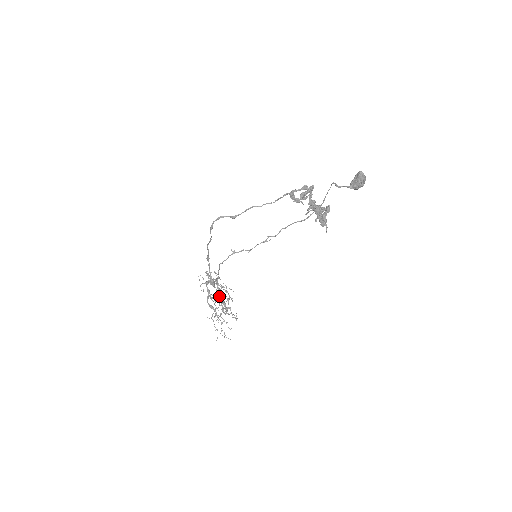
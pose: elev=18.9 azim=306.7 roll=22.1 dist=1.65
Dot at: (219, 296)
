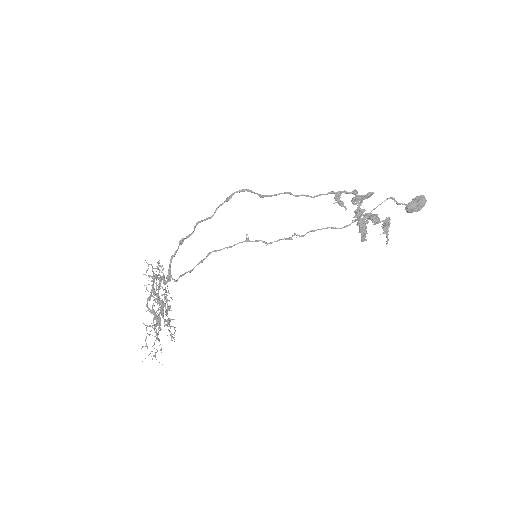
Dot at: occluded
